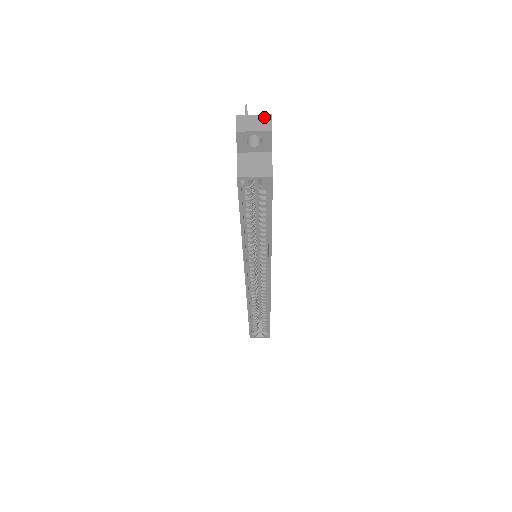
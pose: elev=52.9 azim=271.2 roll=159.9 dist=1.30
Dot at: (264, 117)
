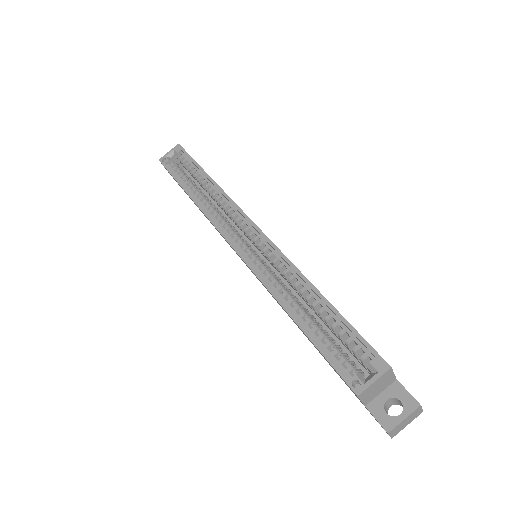
Dot at: occluded
